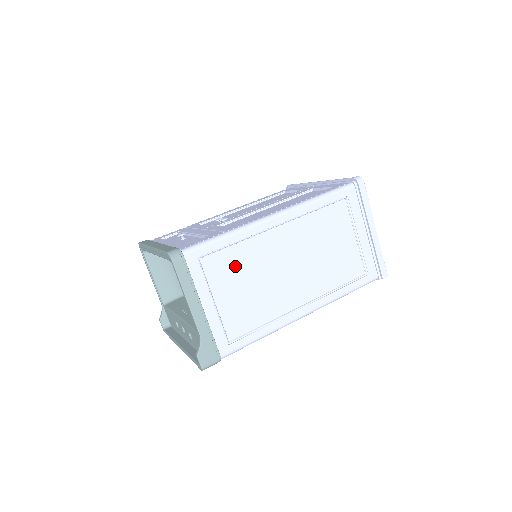
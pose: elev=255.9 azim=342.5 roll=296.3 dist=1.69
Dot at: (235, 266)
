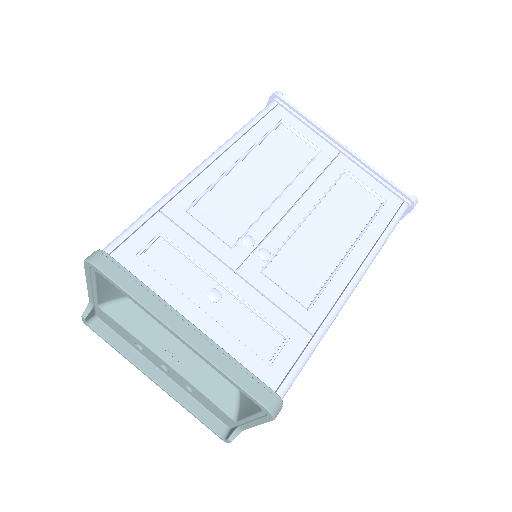
Dot at: occluded
